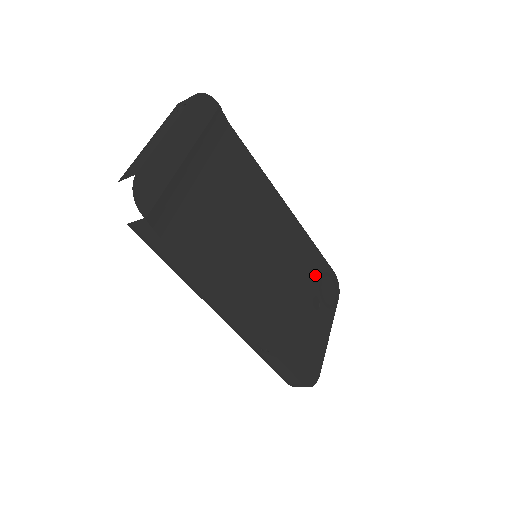
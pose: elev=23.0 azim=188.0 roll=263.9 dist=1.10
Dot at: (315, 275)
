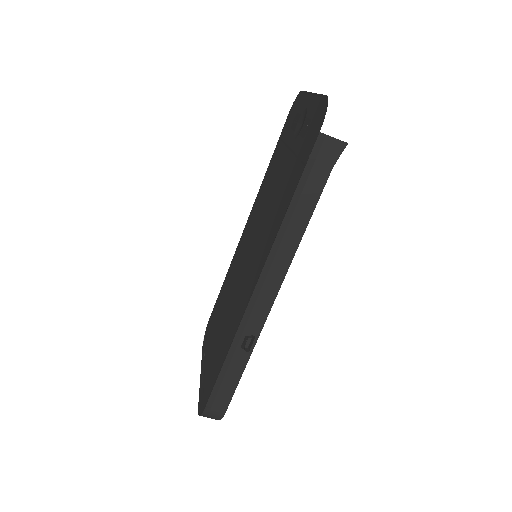
Dot at: occluded
